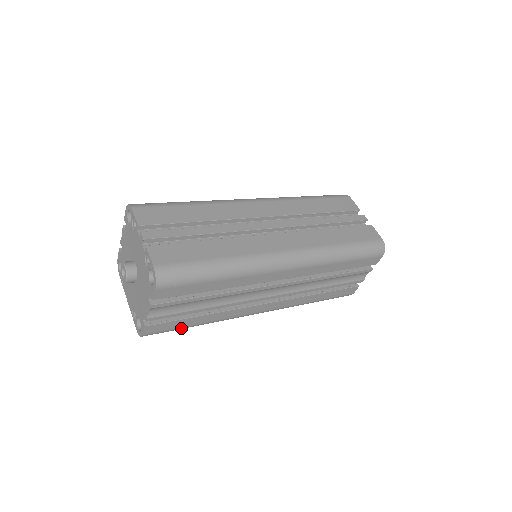
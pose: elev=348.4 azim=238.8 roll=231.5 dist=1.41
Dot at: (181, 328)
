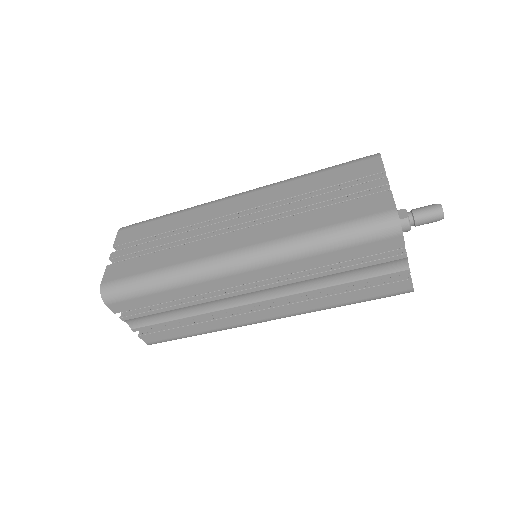
Dot at: (181, 337)
